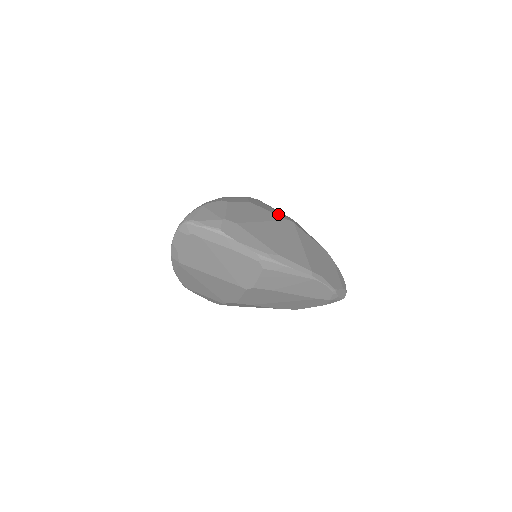
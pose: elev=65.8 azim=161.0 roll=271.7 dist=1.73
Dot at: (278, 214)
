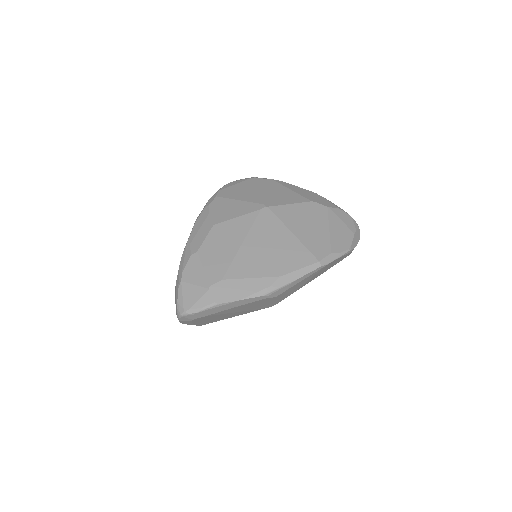
Dot at: (247, 210)
